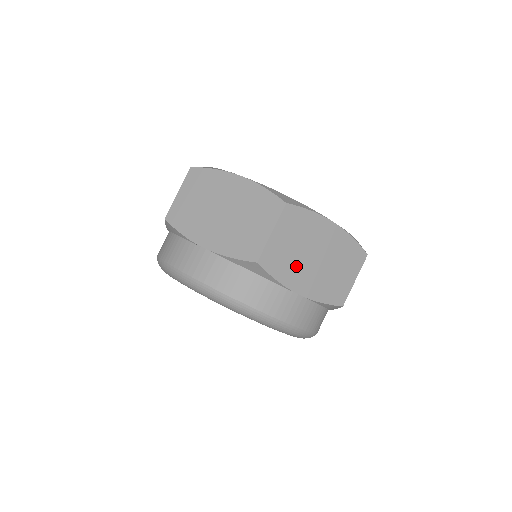
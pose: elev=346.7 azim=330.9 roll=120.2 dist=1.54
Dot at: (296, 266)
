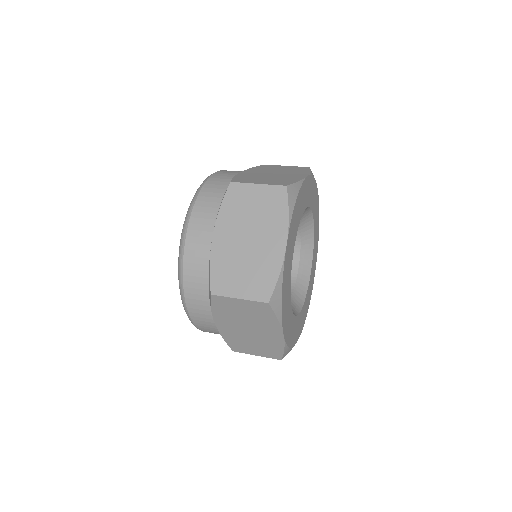
Dot at: (232, 318)
